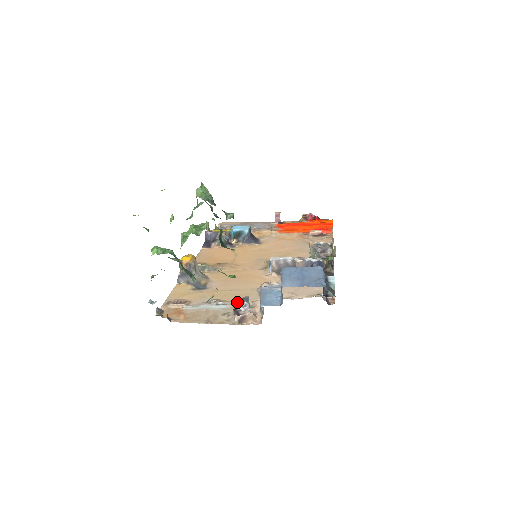
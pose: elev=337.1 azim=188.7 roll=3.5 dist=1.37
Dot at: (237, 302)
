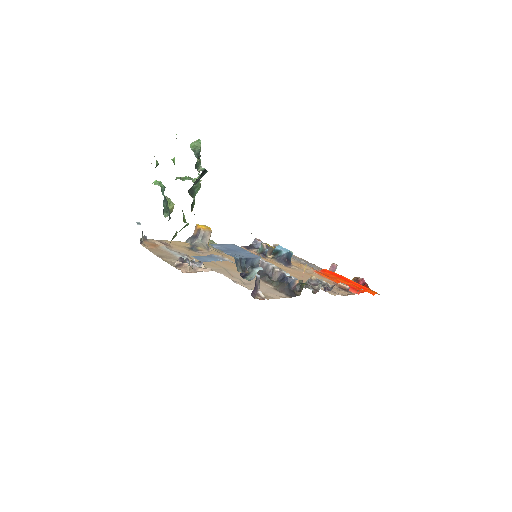
Dot at: (194, 259)
